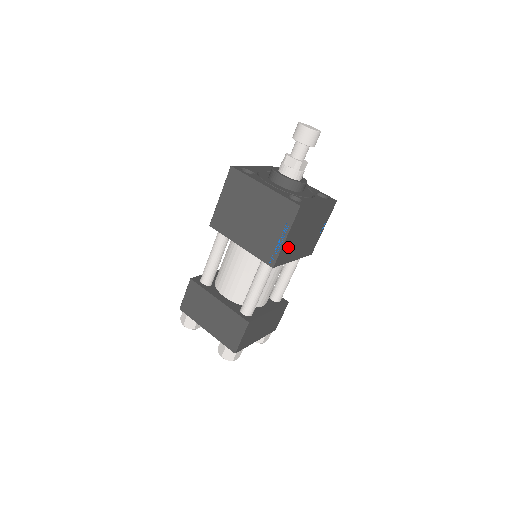
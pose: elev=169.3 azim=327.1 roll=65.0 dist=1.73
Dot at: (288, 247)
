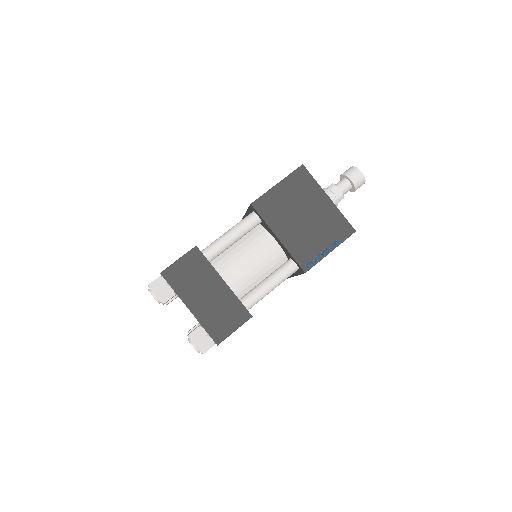
Dot at: occluded
